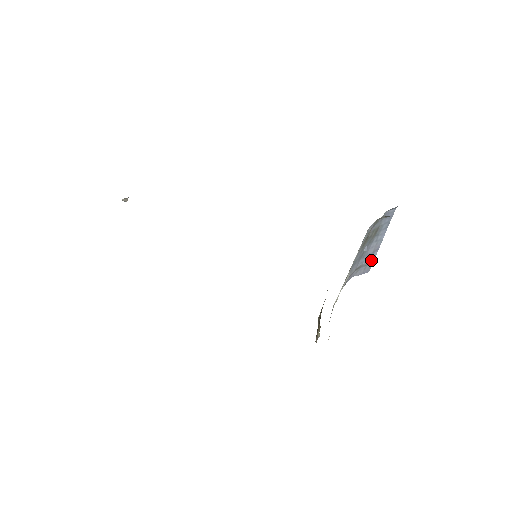
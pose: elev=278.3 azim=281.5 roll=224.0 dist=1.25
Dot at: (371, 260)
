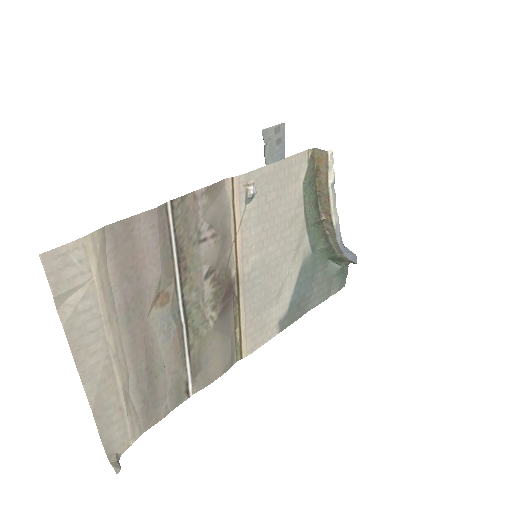
Dot at: occluded
